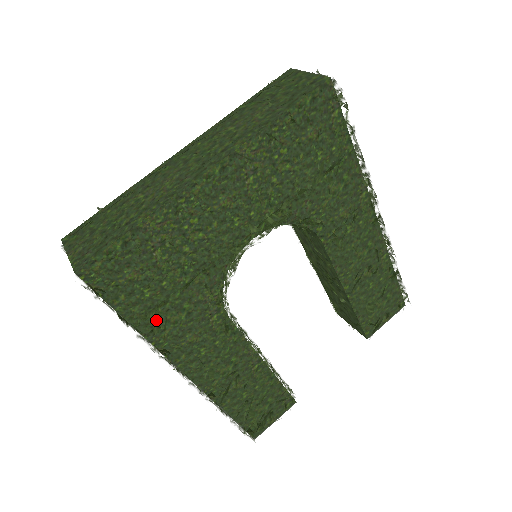
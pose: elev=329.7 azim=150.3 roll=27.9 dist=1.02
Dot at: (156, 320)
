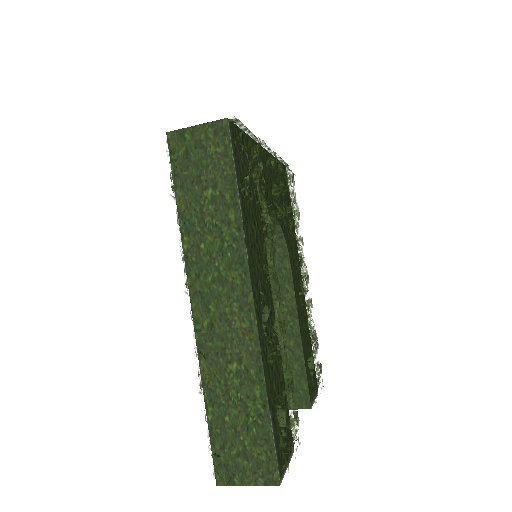
Dot at: (246, 213)
